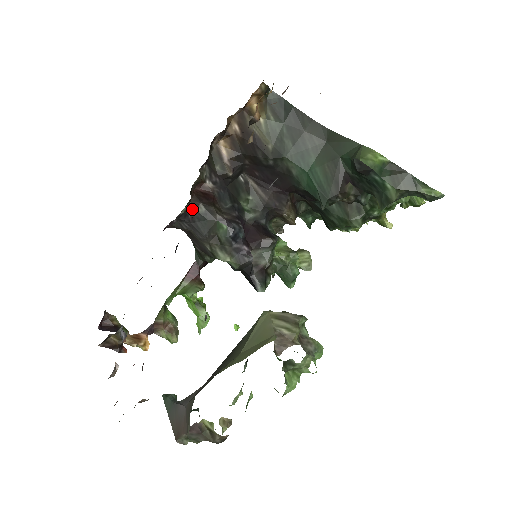
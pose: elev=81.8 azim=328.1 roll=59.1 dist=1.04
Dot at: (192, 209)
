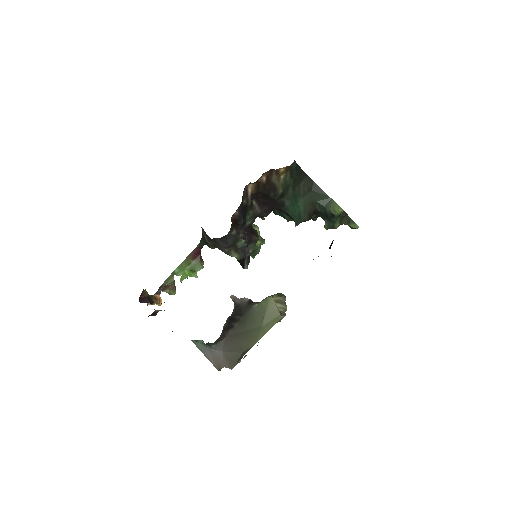
Dot at: (229, 233)
